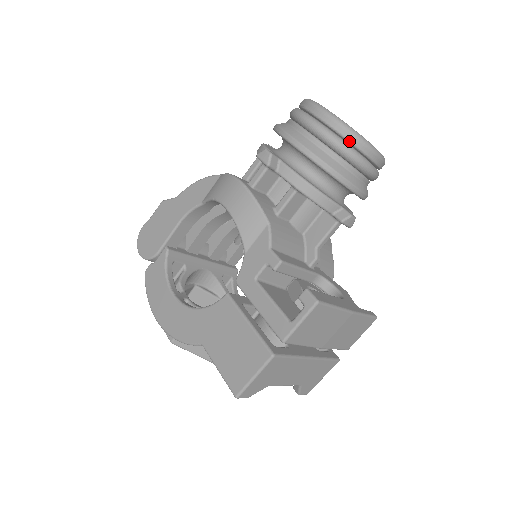
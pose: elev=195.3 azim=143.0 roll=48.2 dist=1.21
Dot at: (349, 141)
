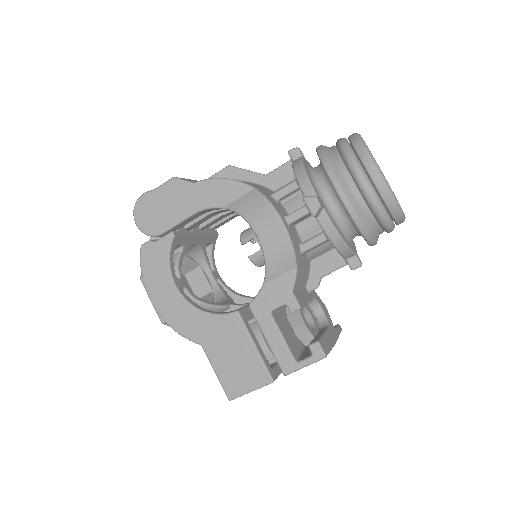
Dot at: (390, 212)
